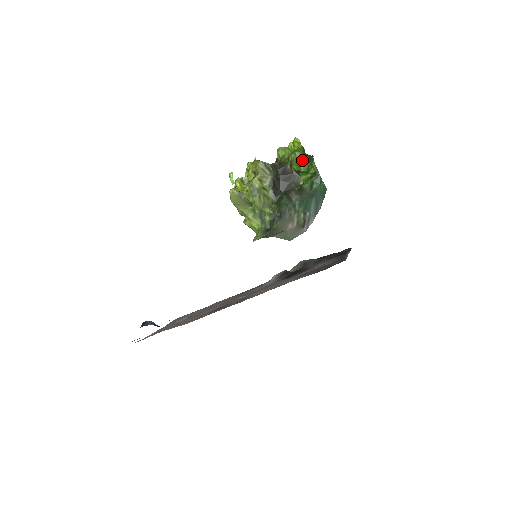
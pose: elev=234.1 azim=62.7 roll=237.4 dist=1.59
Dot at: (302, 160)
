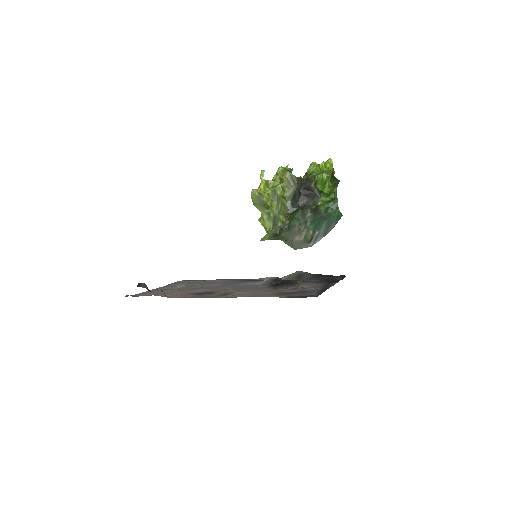
Dot at: (328, 182)
